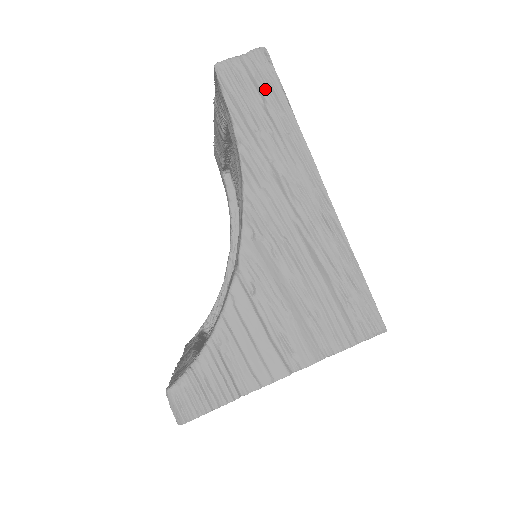
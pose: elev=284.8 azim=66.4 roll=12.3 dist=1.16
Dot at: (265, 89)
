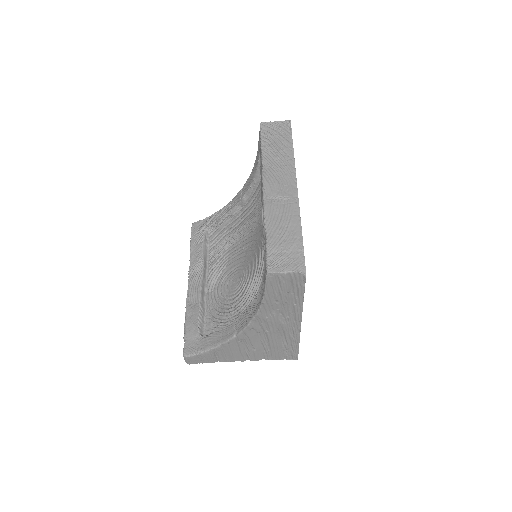
Dot at: (293, 287)
